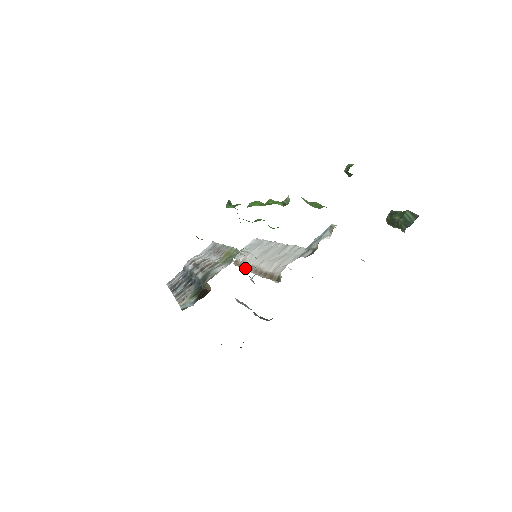
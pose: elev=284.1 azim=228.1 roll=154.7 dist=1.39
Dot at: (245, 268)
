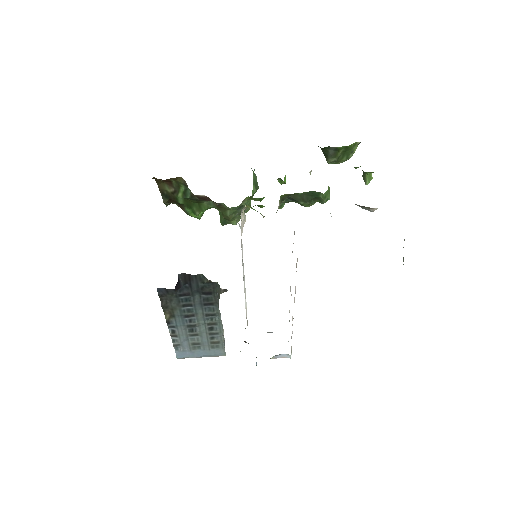
Dot at: occluded
